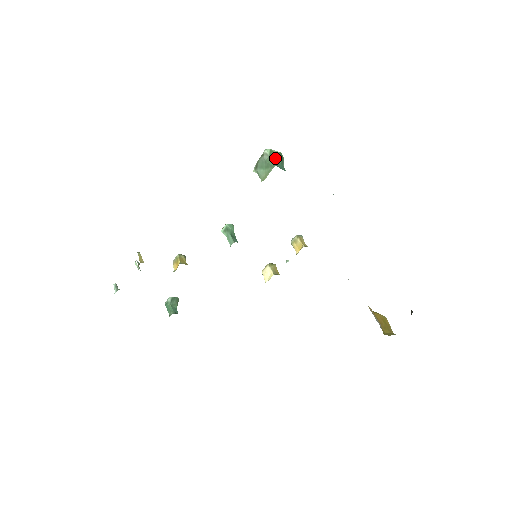
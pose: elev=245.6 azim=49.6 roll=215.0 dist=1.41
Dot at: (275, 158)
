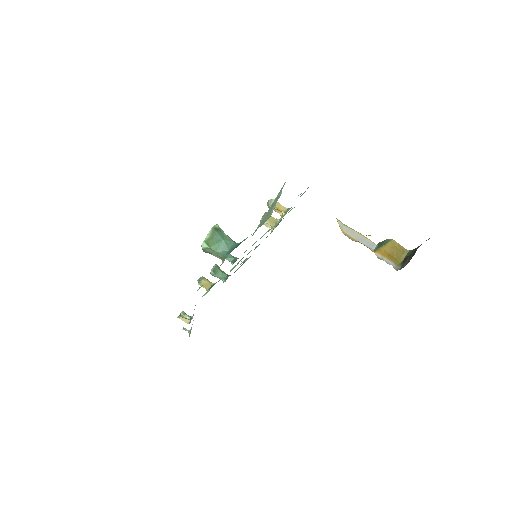
Dot at: (215, 243)
